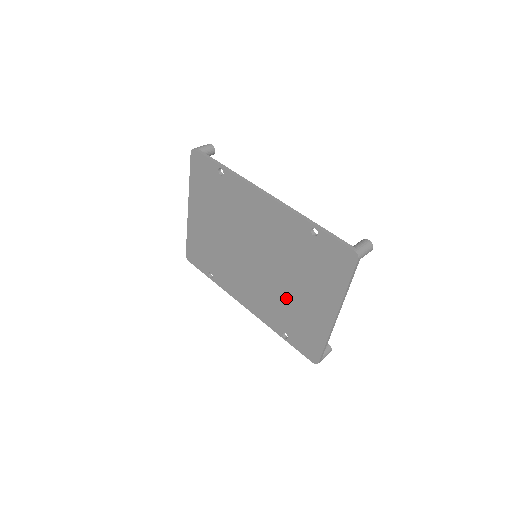
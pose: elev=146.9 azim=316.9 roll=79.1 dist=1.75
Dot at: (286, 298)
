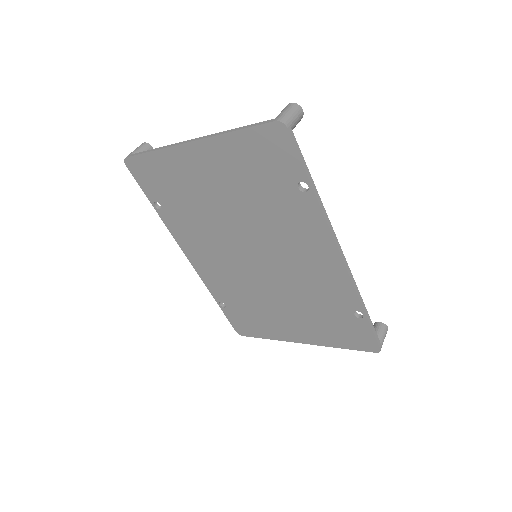
Dot at: (259, 300)
